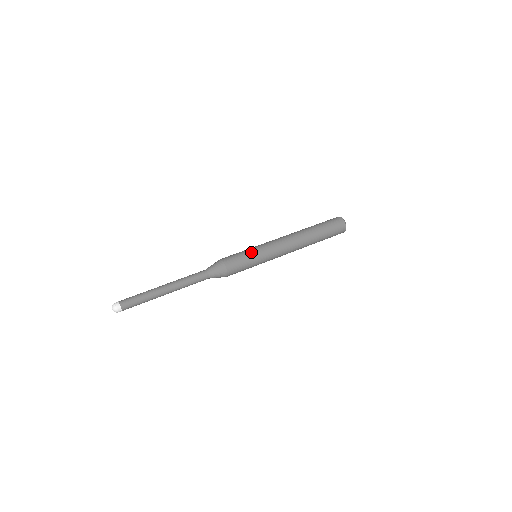
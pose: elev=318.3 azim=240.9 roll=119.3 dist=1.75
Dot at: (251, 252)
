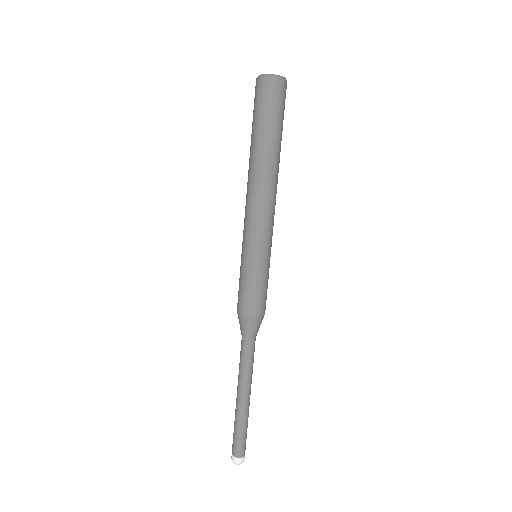
Dot at: (257, 269)
